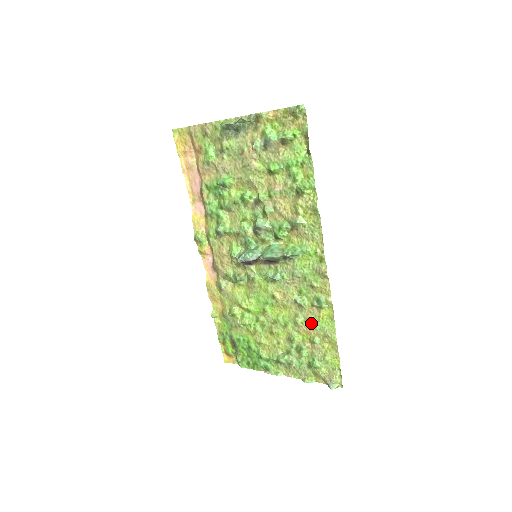
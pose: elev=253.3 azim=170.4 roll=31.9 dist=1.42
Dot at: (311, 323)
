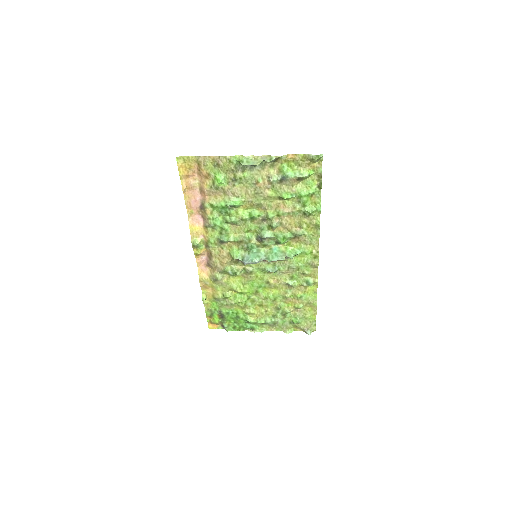
Dot at: (298, 296)
